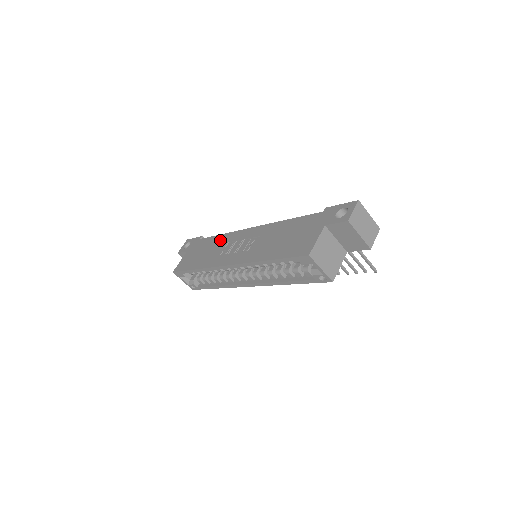
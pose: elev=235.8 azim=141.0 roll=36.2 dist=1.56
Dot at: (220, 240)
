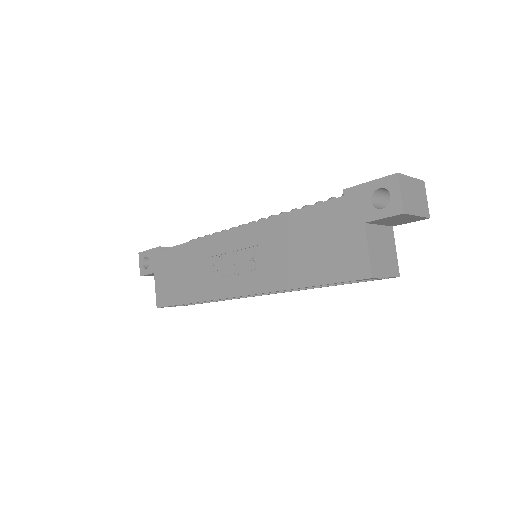
Dot at: (195, 253)
